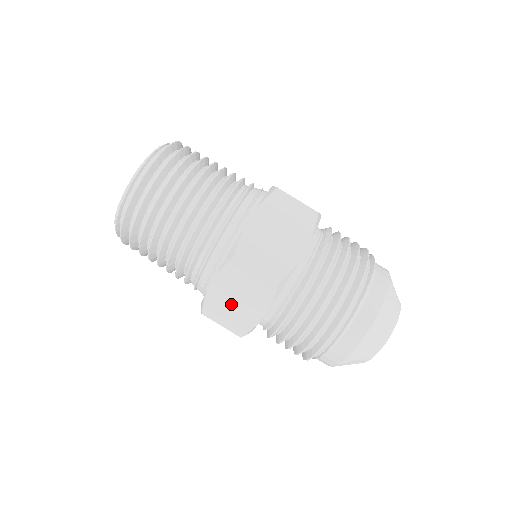
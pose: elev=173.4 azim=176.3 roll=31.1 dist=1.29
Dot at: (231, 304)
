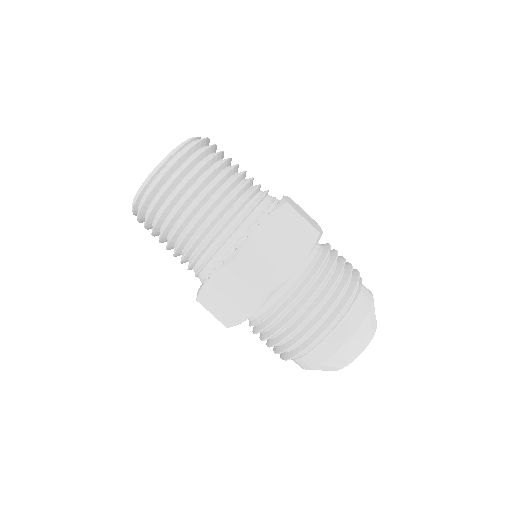
Dot at: (270, 251)
